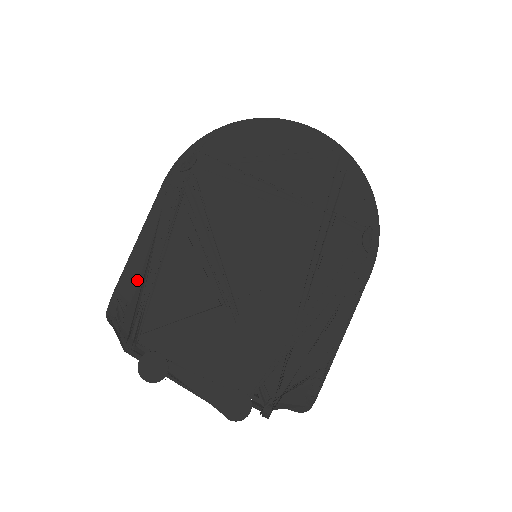
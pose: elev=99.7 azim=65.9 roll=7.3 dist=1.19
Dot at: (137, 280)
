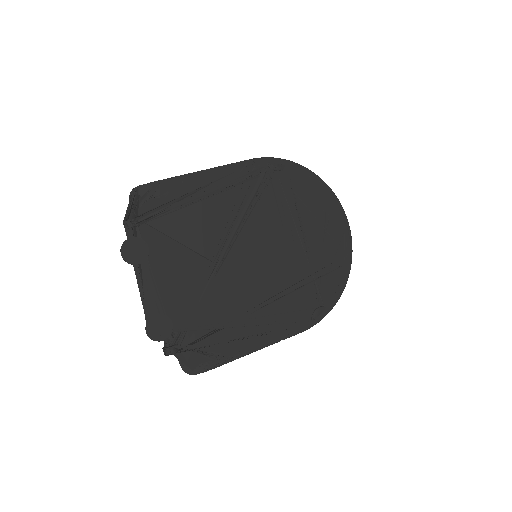
Dot at: (179, 191)
